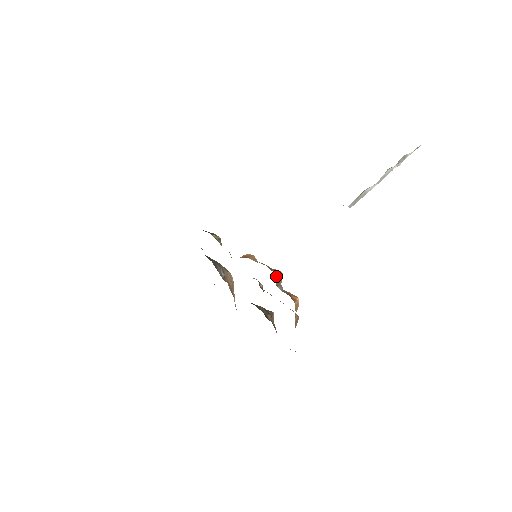
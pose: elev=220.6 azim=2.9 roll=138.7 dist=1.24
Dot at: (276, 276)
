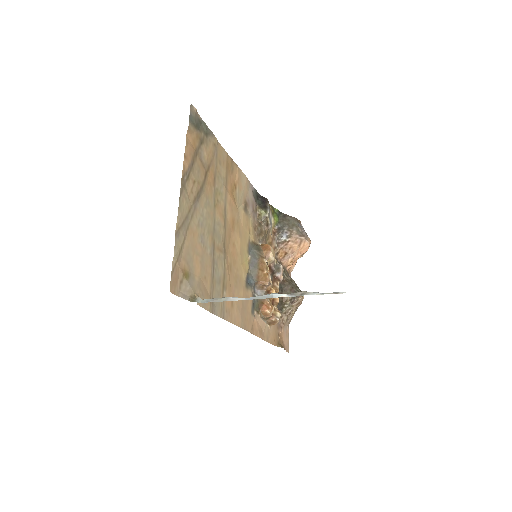
Dot at: (255, 283)
